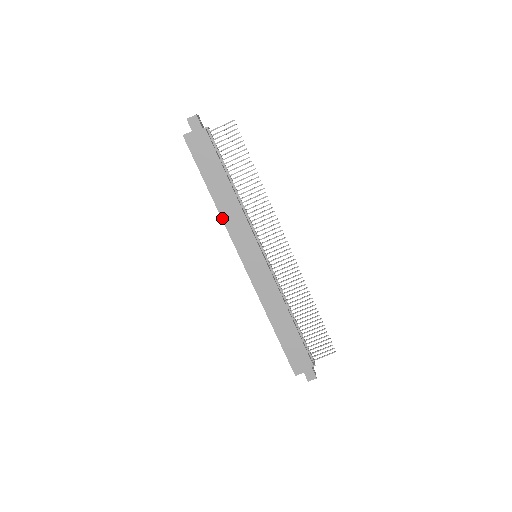
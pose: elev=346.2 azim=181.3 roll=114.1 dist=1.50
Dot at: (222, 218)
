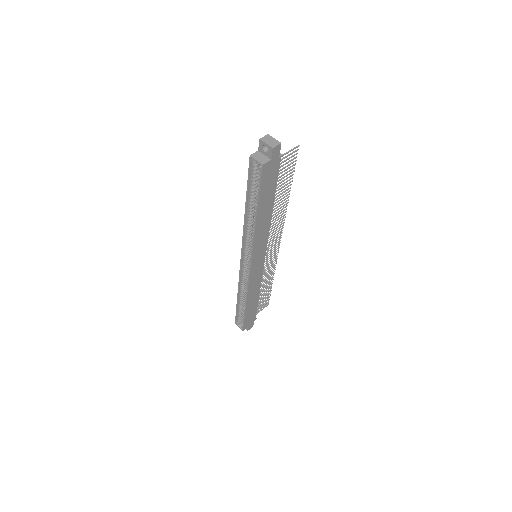
Dot at: (255, 235)
